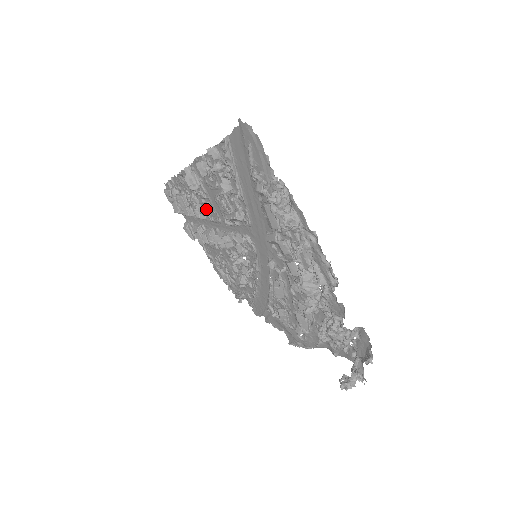
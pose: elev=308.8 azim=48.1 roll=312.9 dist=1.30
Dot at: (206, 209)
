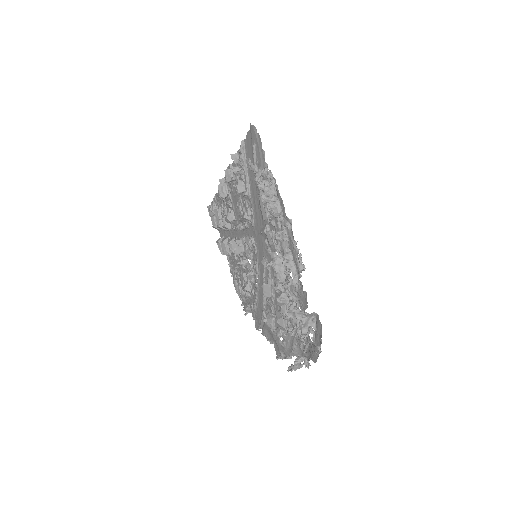
Dot at: (229, 215)
